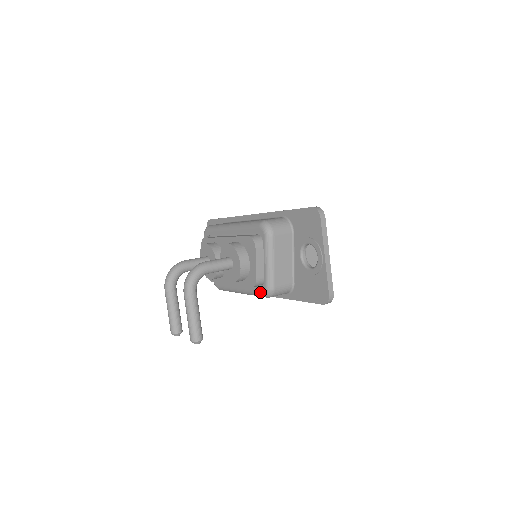
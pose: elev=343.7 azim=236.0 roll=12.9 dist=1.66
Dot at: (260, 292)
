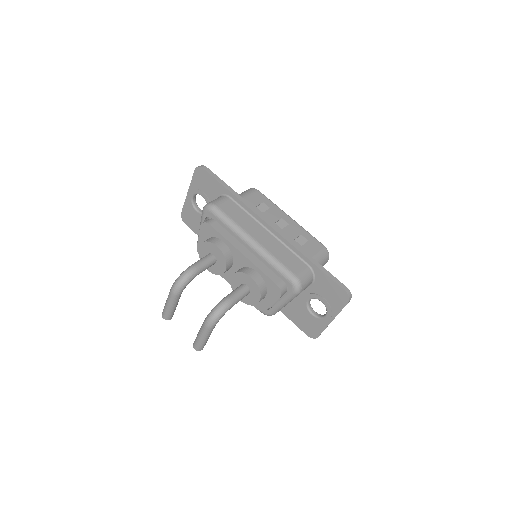
Dot at: occluded
